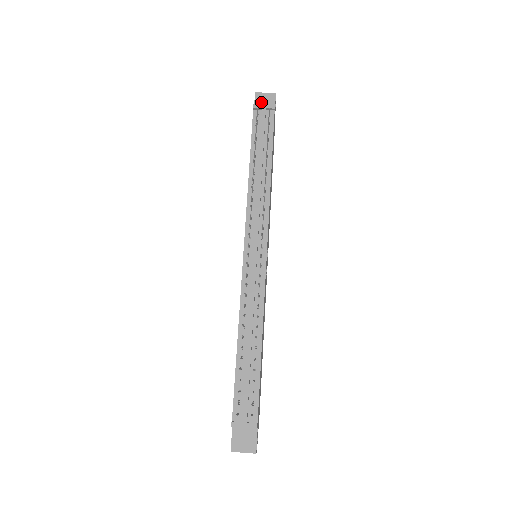
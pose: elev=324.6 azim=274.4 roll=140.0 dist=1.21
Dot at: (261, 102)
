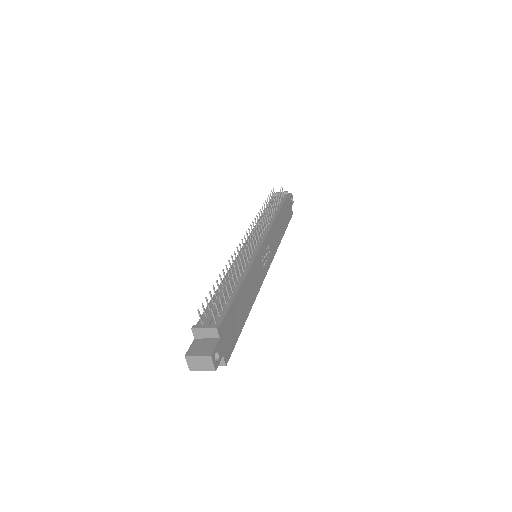
Dot at: occluded
